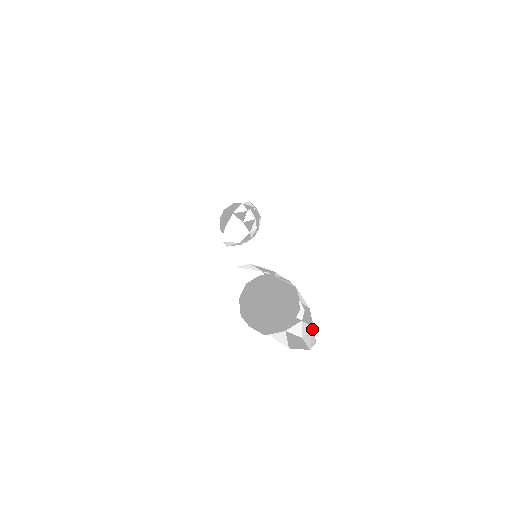
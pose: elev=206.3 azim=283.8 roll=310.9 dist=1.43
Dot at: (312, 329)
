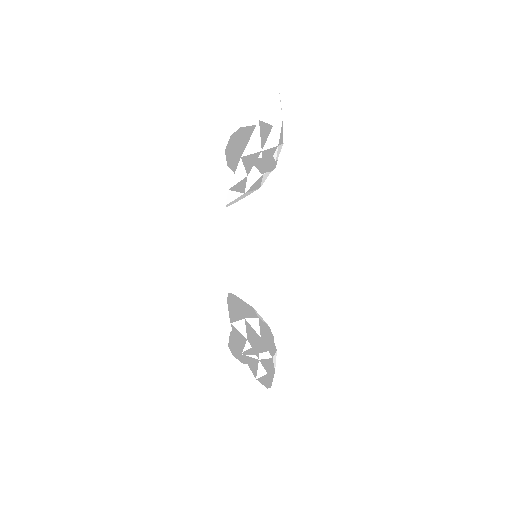
Dot at: (274, 372)
